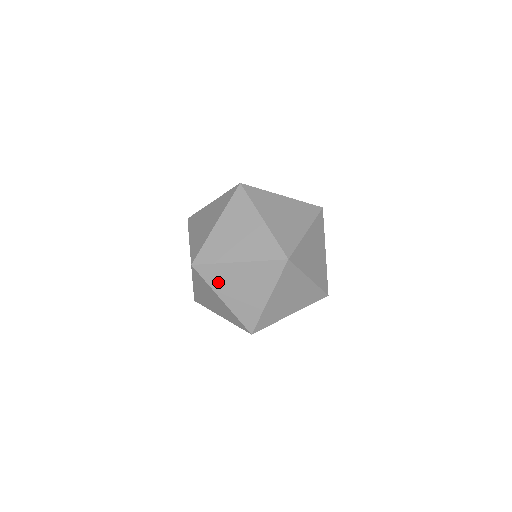
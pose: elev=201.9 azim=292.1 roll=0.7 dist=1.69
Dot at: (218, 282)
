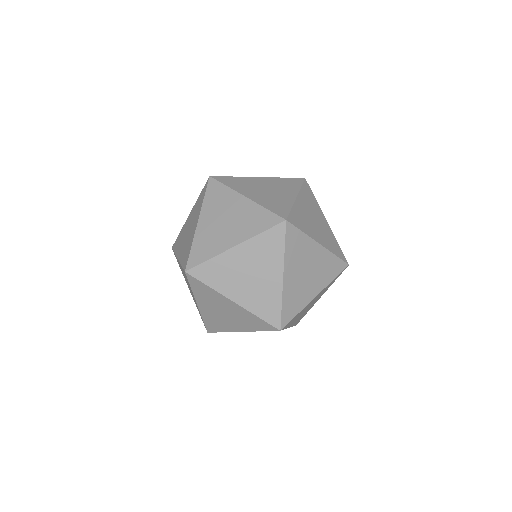
Dot at: occluded
